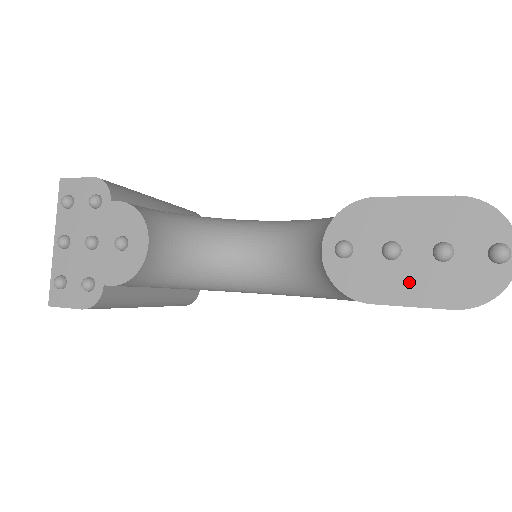
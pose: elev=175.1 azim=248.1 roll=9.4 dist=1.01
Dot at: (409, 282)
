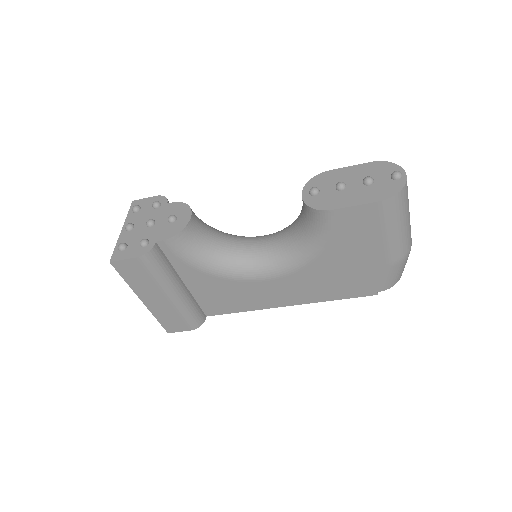
Dot at: (352, 197)
